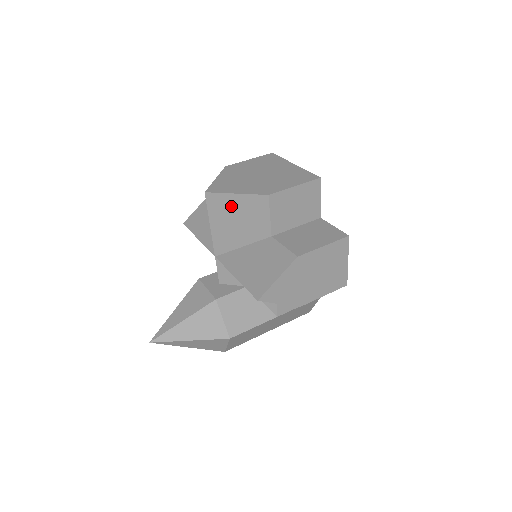
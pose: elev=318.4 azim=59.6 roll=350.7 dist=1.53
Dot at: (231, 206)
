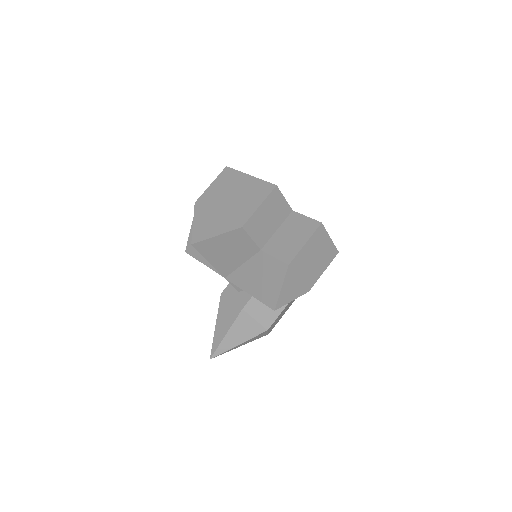
Dot at: (217, 245)
